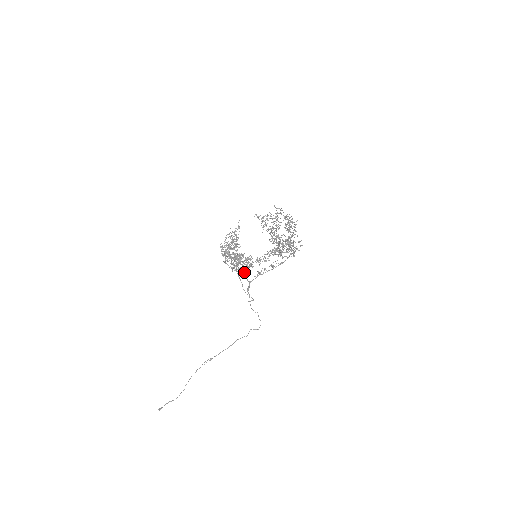
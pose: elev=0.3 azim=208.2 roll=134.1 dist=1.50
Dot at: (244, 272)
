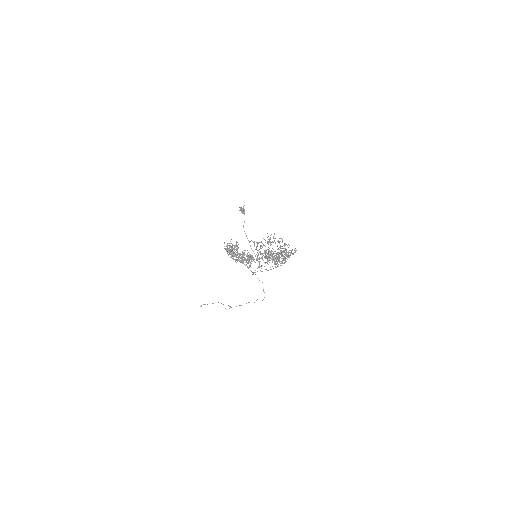
Dot at: (248, 262)
